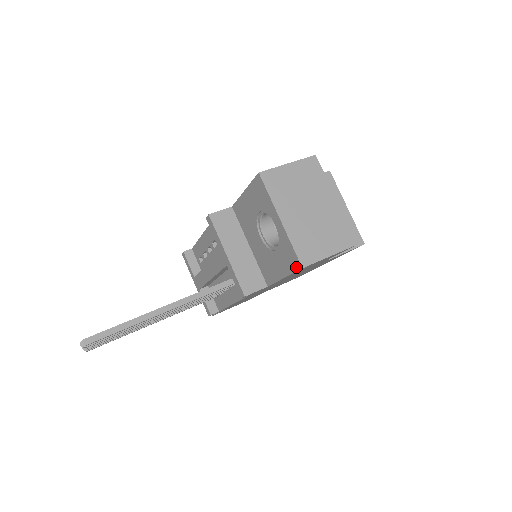
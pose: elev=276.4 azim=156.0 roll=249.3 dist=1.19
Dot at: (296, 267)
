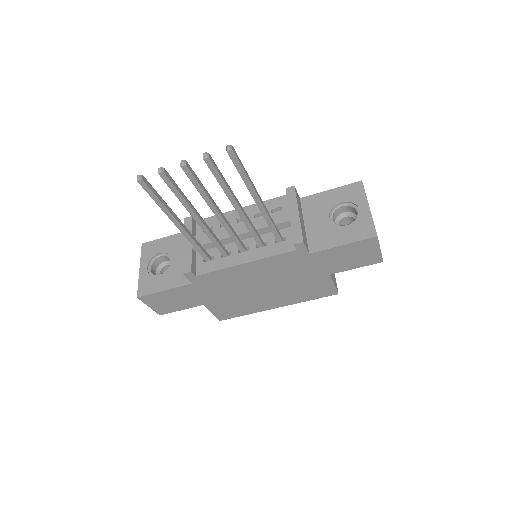
Dot at: (369, 236)
